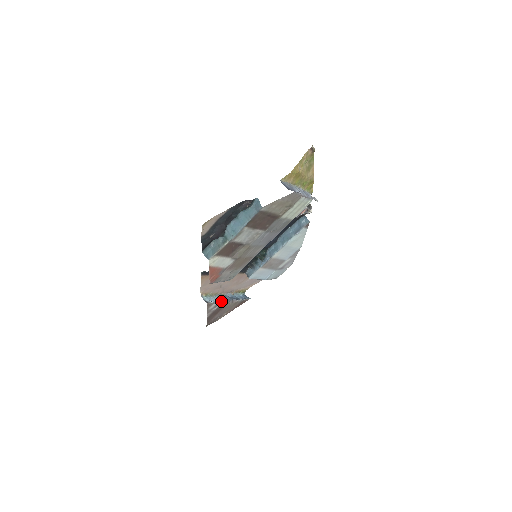
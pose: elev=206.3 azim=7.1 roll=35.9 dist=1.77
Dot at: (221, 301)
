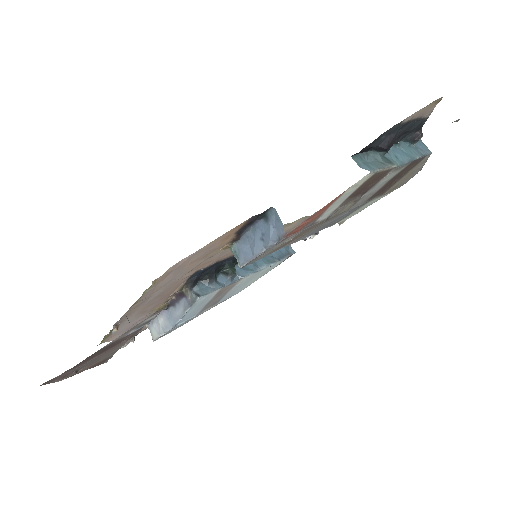
Dot at: occluded
